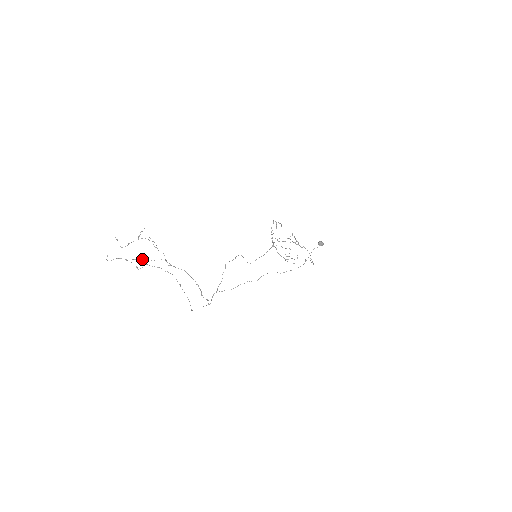
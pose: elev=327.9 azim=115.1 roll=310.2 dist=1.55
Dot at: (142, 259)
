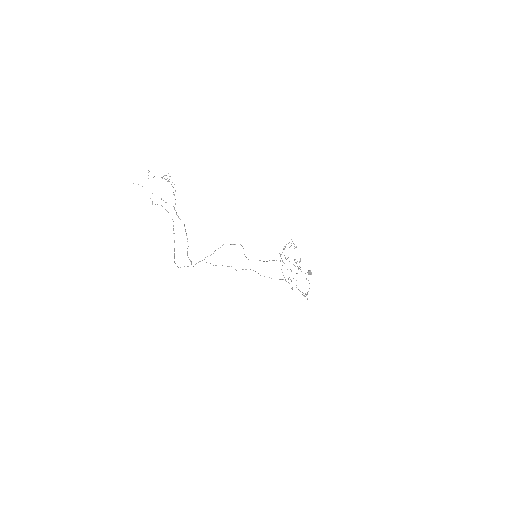
Dot at: occluded
